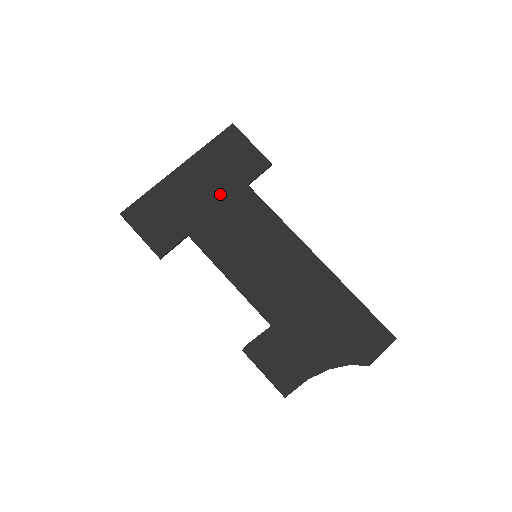
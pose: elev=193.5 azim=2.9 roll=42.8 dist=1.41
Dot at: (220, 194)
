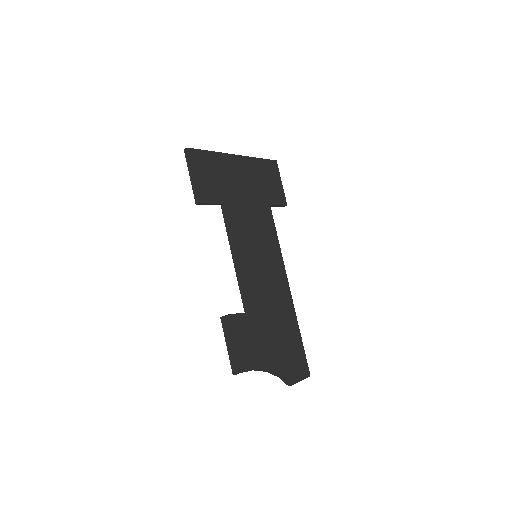
Dot at: (253, 196)
